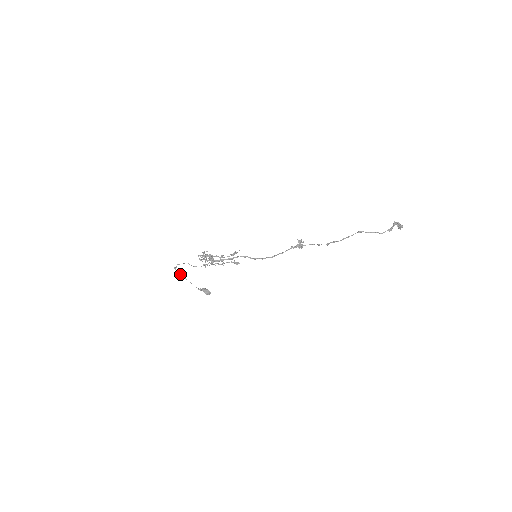
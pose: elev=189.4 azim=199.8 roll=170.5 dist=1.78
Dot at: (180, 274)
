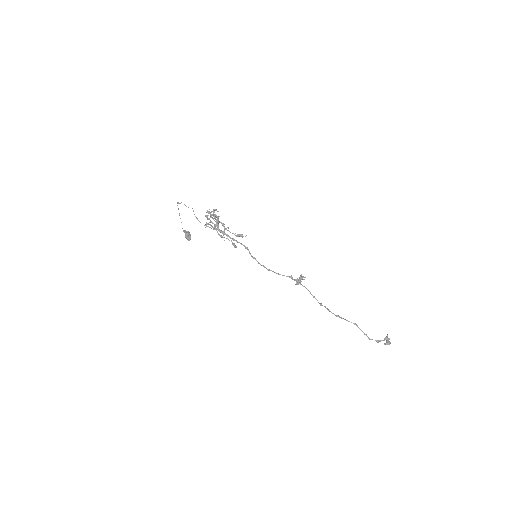
Dot at: (178, 208)
